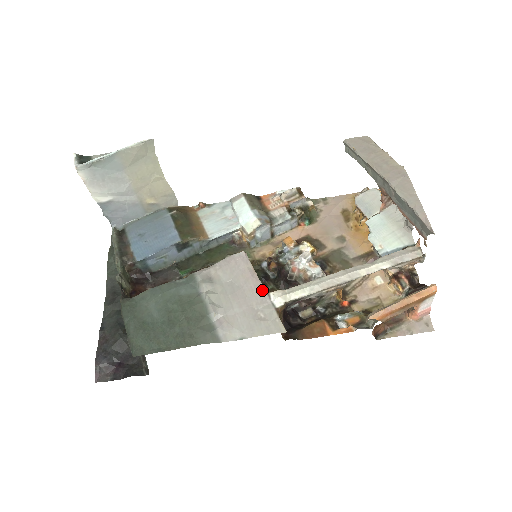
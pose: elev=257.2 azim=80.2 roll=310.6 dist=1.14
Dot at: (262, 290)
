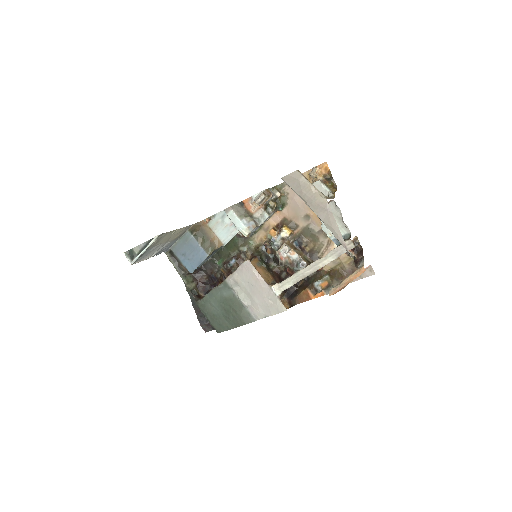
Dot at: (267, 286)
